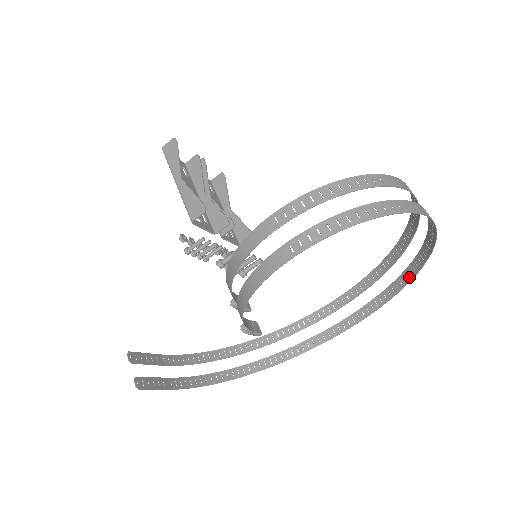
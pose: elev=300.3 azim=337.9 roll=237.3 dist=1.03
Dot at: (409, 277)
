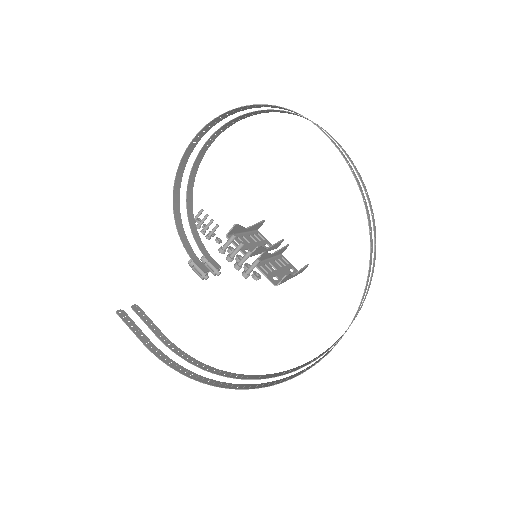
Dot at: (370, 247)
